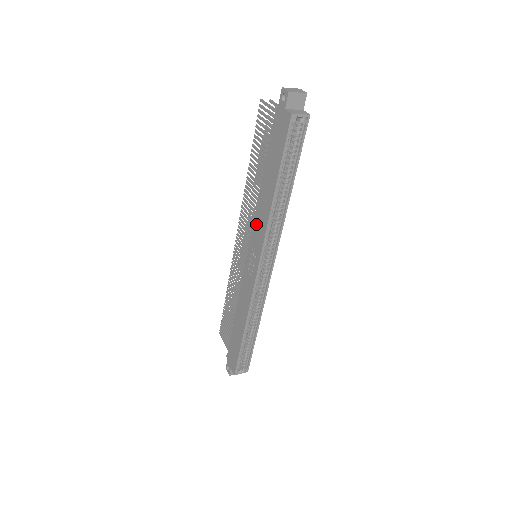
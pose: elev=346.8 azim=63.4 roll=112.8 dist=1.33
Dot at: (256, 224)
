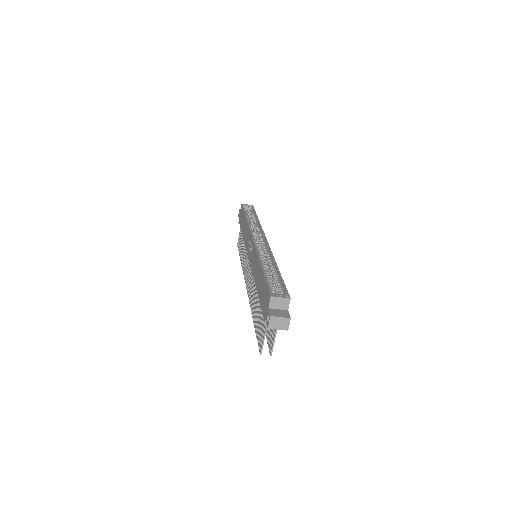
Dot at: (246, 241)
